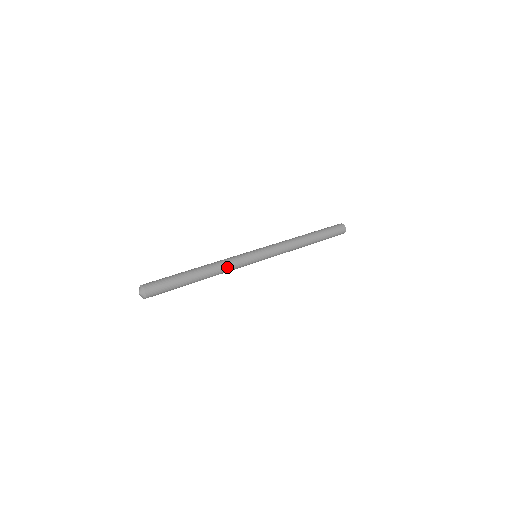
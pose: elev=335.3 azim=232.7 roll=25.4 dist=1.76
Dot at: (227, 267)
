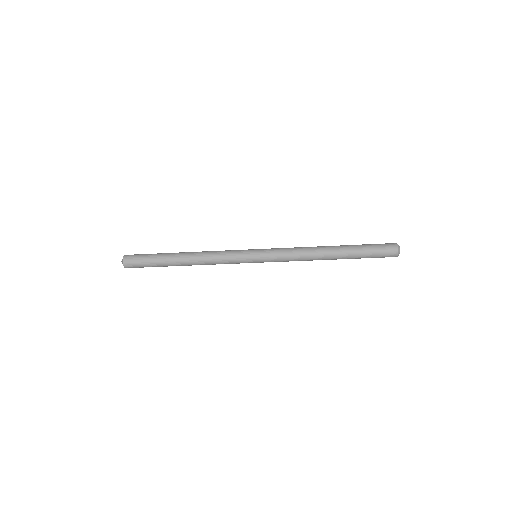
Dot at: (213, 257)
